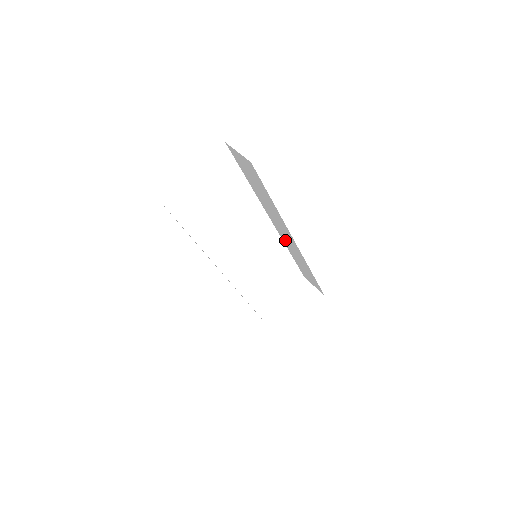
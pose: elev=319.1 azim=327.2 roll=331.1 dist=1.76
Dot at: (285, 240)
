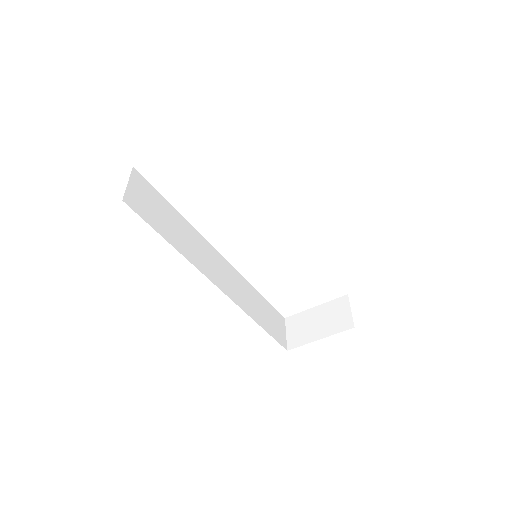
Dot at: occluded
